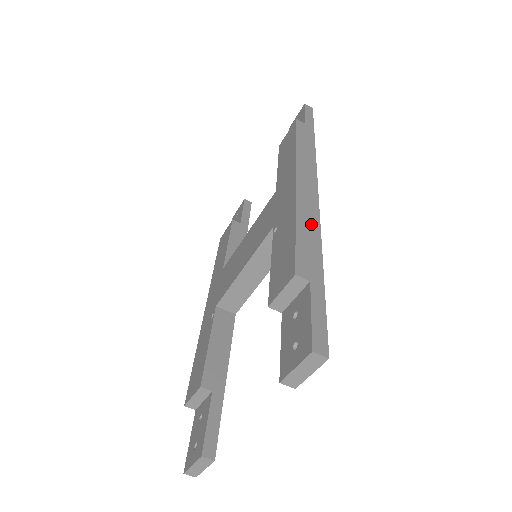
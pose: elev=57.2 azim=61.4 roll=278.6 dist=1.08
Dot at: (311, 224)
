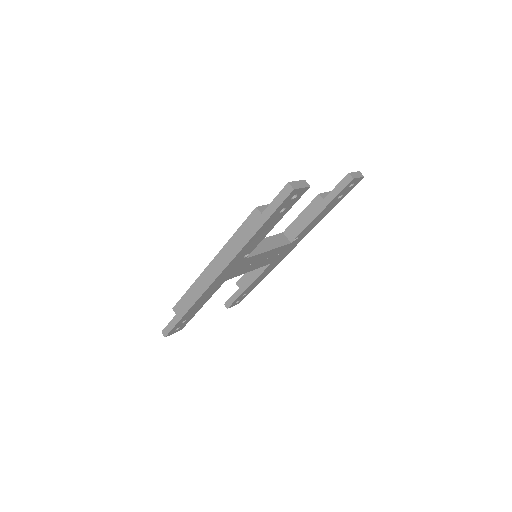
Dot at: occluded
